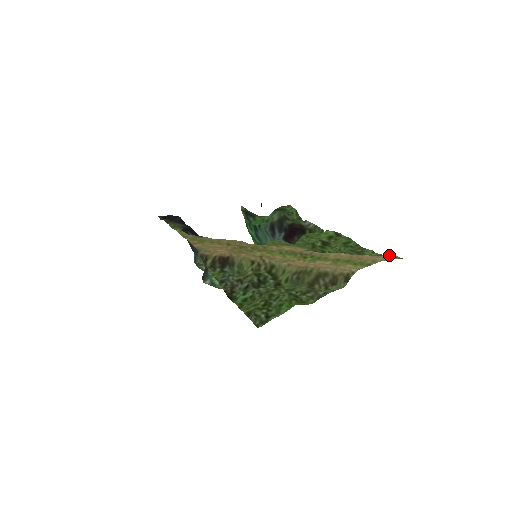
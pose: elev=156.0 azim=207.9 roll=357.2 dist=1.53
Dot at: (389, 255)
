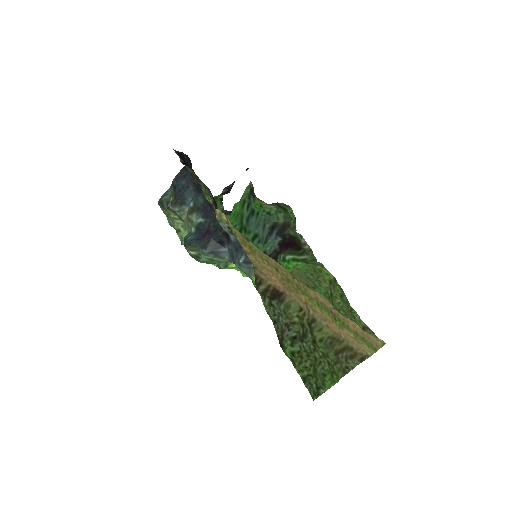
Dot at: (382, 340)
